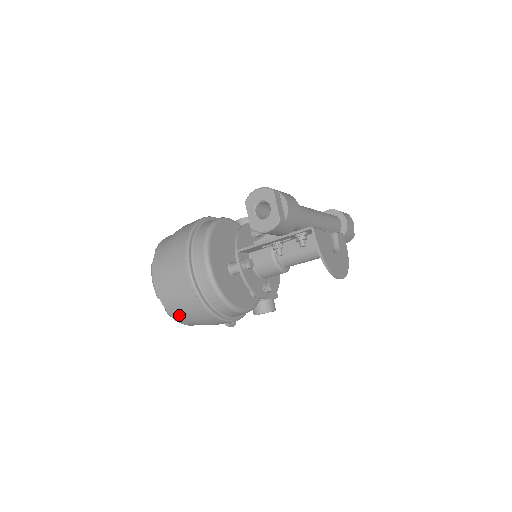
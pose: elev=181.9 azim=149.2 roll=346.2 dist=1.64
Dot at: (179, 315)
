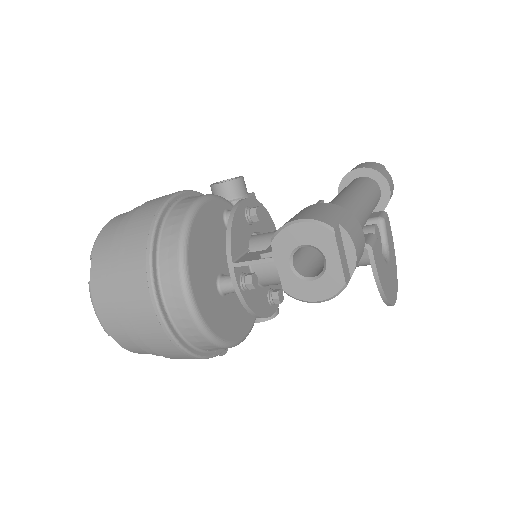
Dot at: (145, 352)
